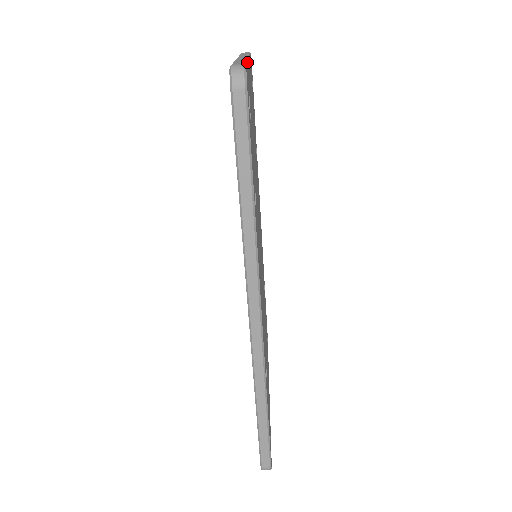
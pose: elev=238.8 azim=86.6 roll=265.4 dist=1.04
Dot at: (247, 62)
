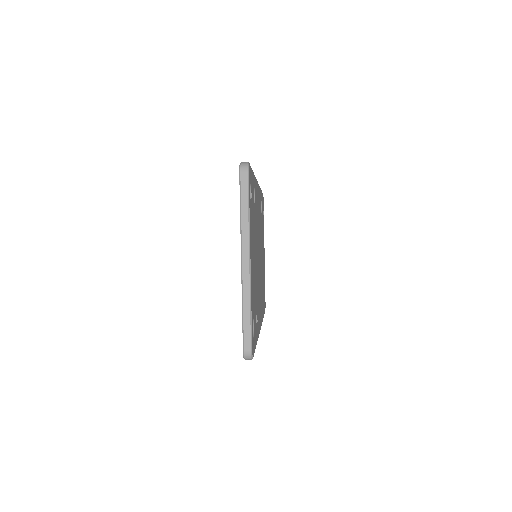
Dot at: (251, 319)
